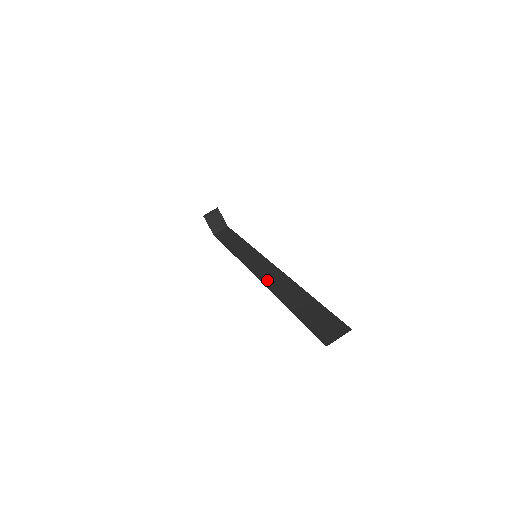
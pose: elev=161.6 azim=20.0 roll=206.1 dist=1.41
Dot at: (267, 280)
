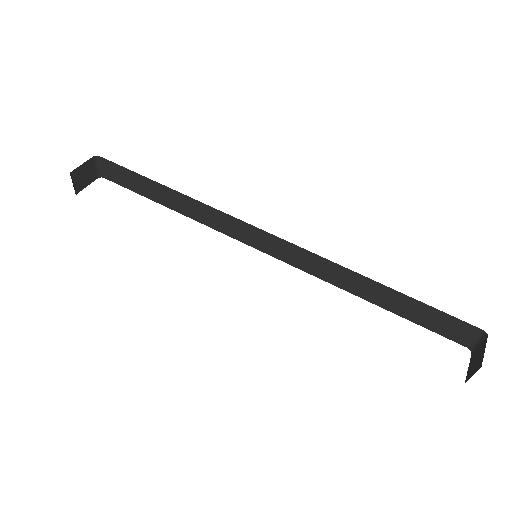
Dot at: (298, 264)
